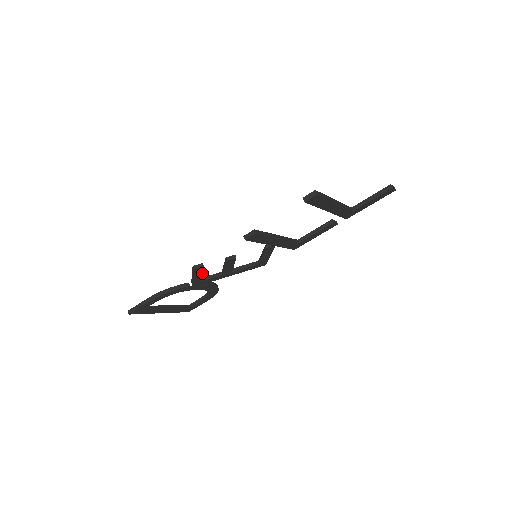
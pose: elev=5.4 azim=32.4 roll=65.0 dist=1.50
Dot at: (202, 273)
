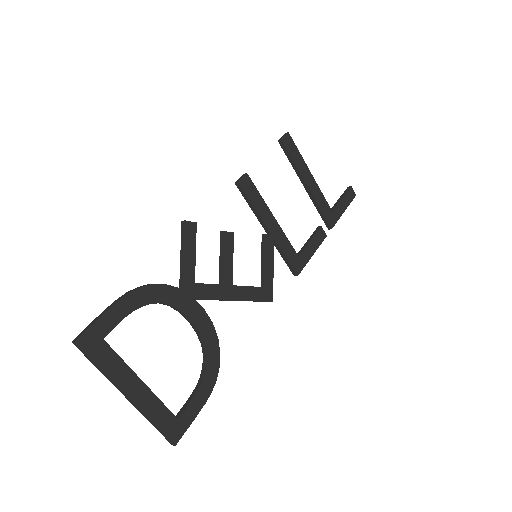
Dot at: (194, 249)
